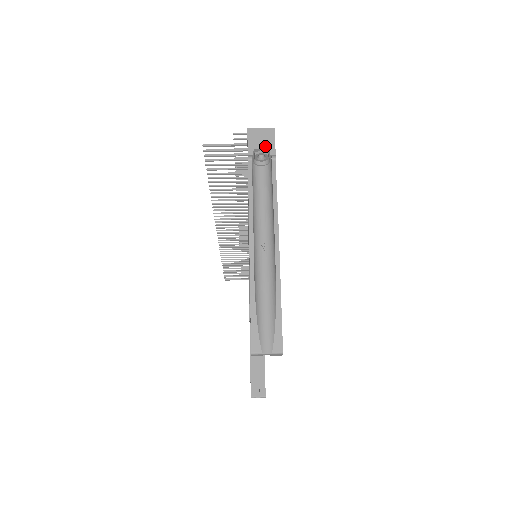
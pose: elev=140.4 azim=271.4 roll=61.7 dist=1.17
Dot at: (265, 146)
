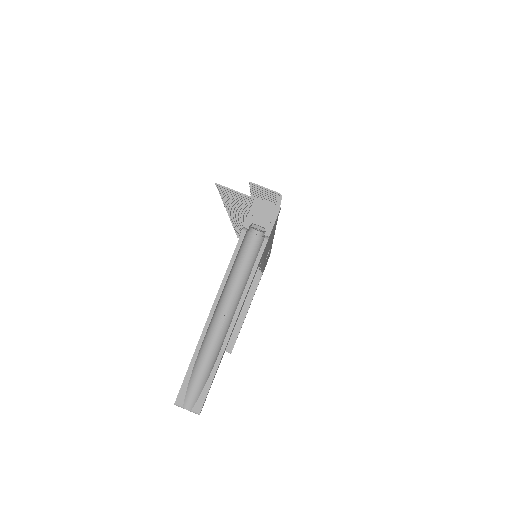
Dot at: (263, 224)
